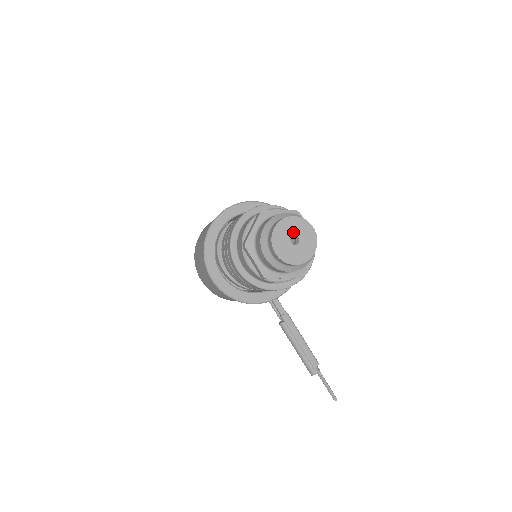
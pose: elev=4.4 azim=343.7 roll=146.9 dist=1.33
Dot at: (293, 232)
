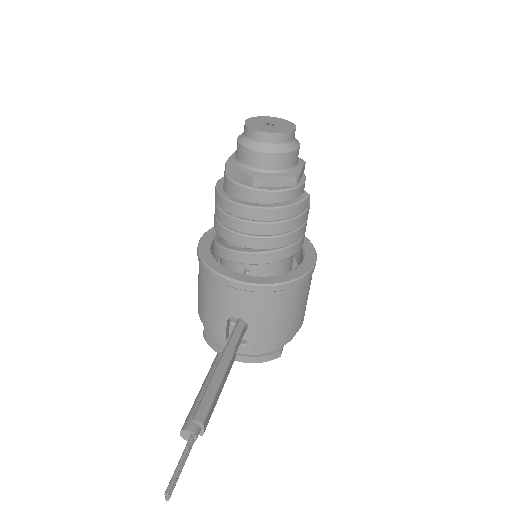
Dot at: (275, 123)
